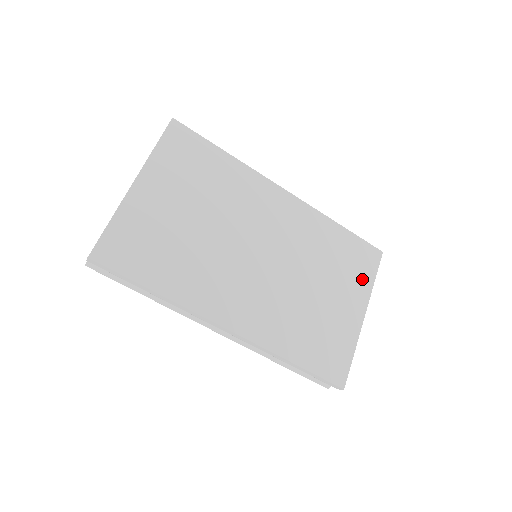
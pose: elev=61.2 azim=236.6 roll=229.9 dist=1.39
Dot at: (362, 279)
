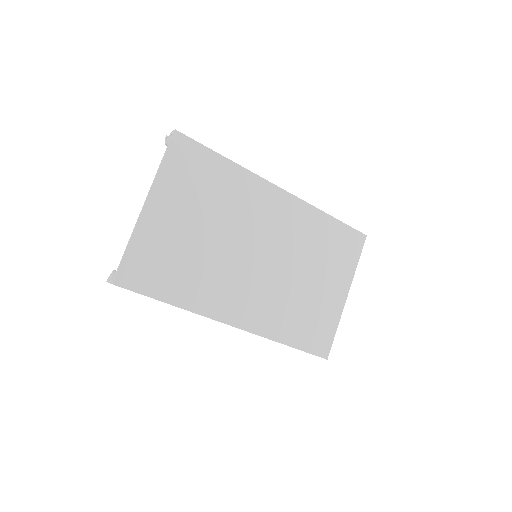
Dot at: (347, 264)
